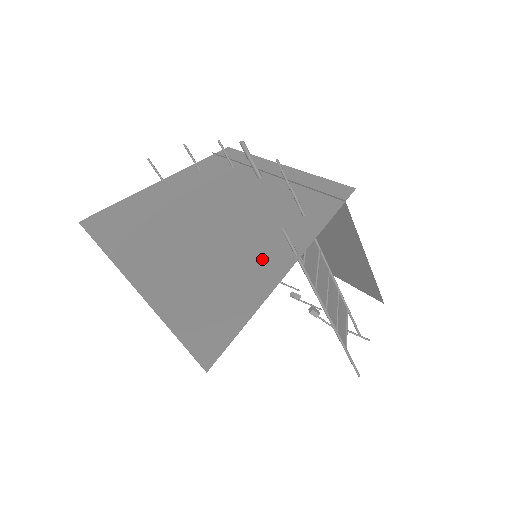
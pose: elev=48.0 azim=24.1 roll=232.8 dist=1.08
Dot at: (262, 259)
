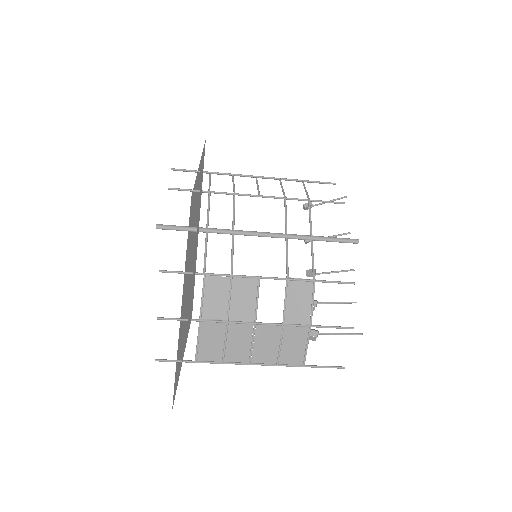
Dot at: (182, 347)
